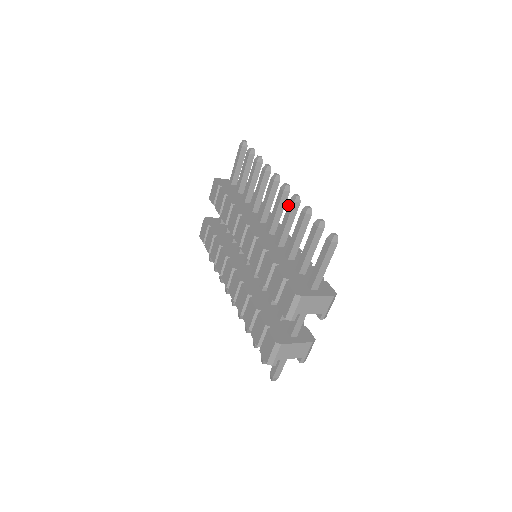
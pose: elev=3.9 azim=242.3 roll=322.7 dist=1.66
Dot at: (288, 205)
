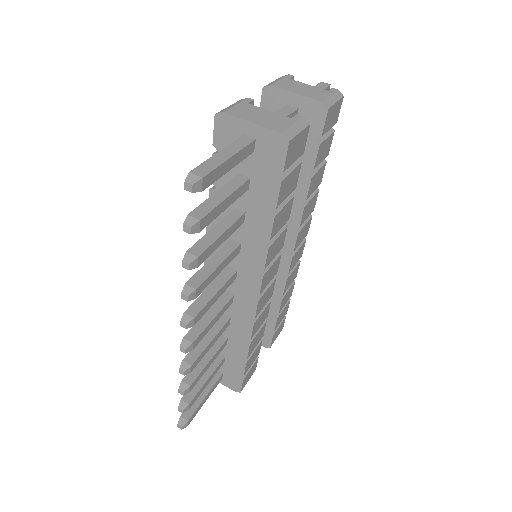
Dot at: (188, 353)
